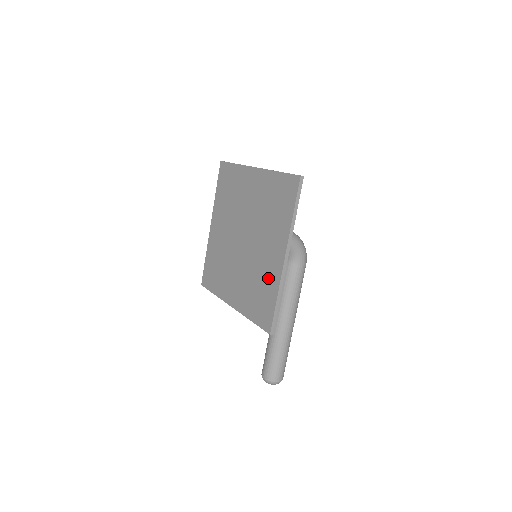
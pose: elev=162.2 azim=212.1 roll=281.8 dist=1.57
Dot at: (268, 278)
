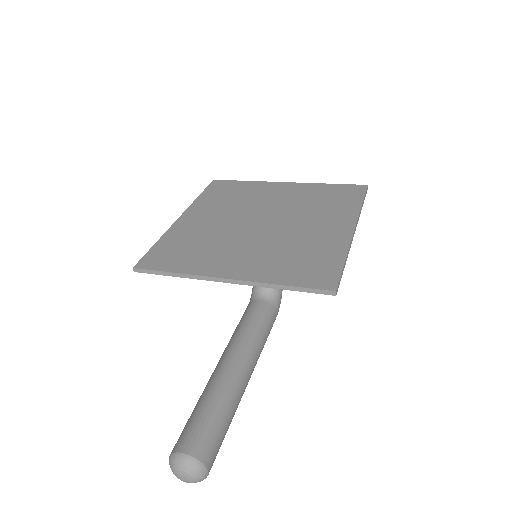
Dot at: (323, 245)
